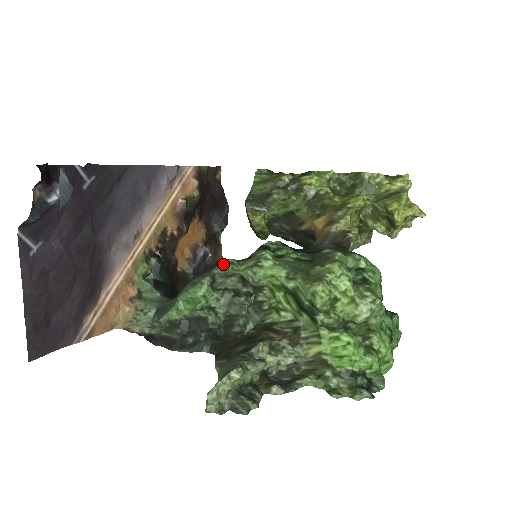
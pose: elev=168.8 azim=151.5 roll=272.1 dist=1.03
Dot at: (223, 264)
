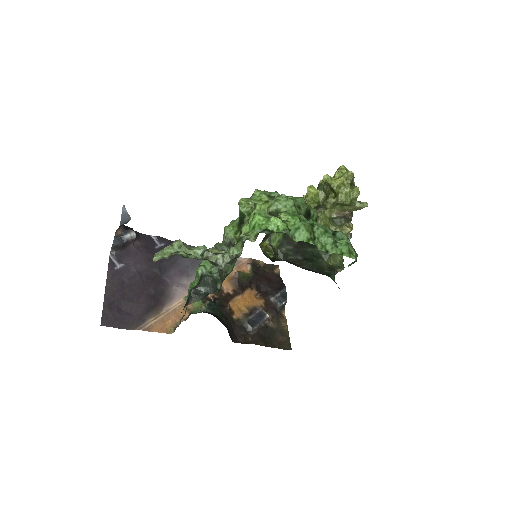
Dot at: occluded
